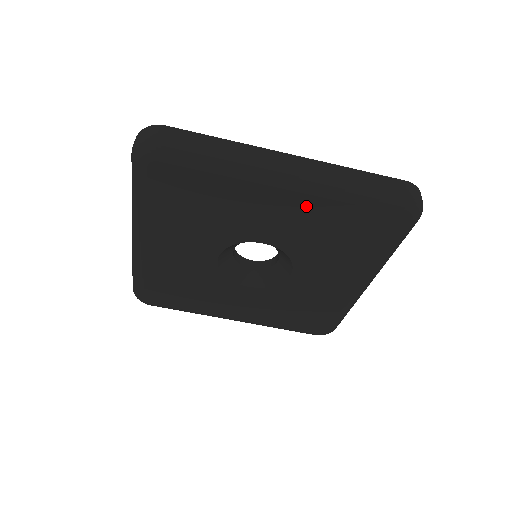
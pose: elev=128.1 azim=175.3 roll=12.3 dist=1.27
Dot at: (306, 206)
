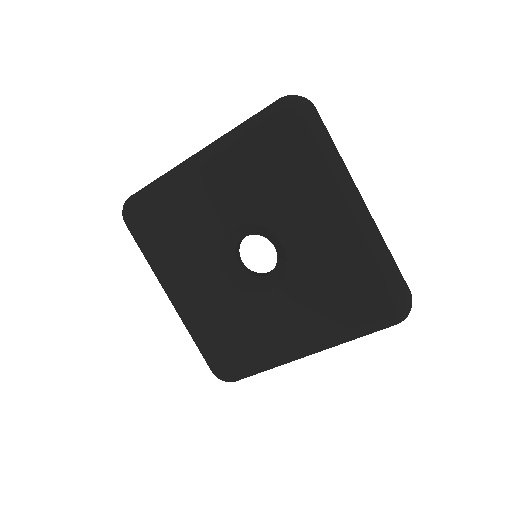
Dot at: (224, 167)
